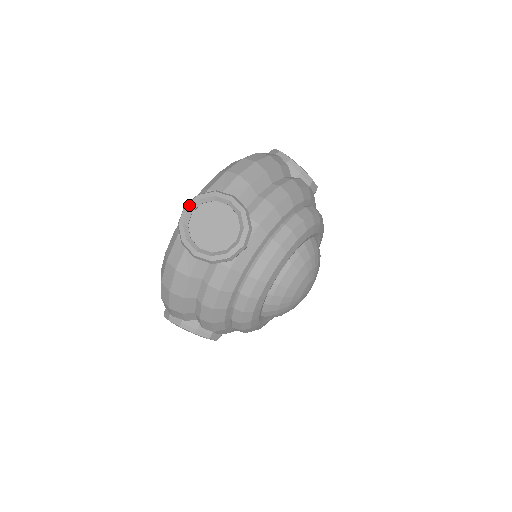
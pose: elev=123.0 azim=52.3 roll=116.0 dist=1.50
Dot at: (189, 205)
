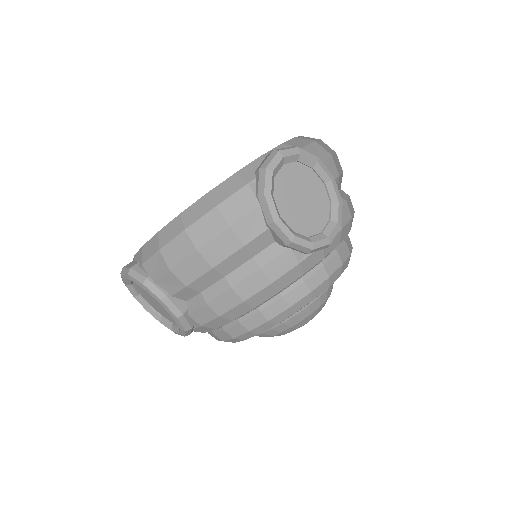
Dot at: (123, 276)
